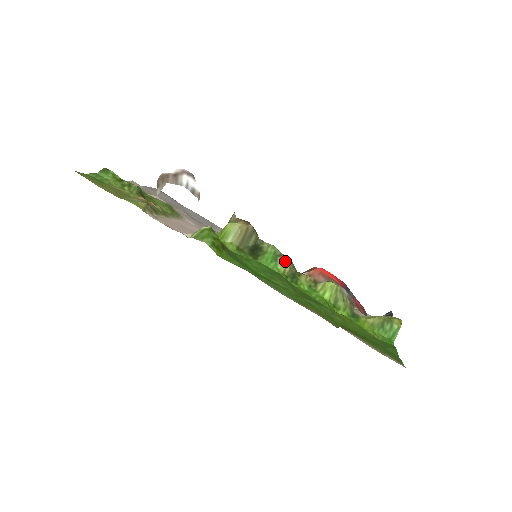
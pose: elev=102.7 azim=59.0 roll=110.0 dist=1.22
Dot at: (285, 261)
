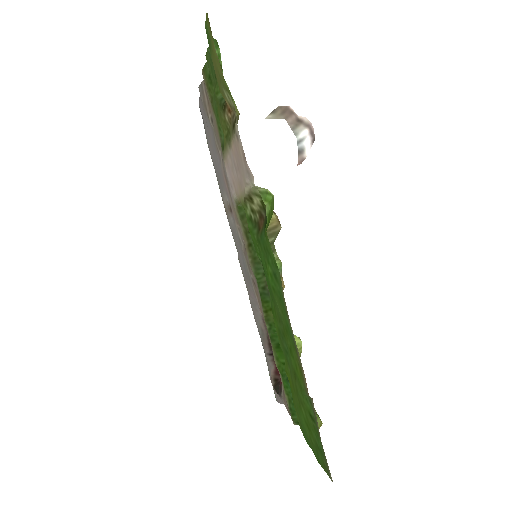
Dot at: occluded
